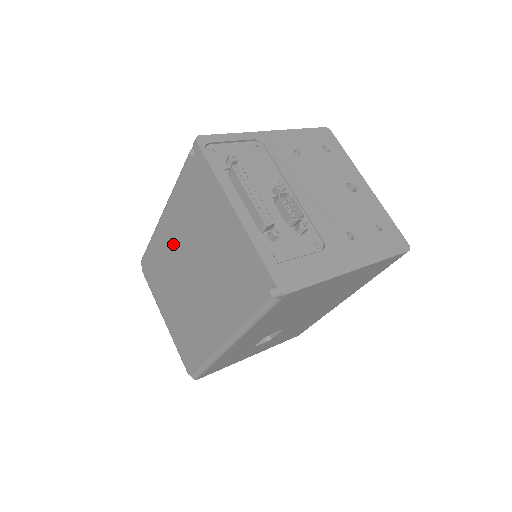
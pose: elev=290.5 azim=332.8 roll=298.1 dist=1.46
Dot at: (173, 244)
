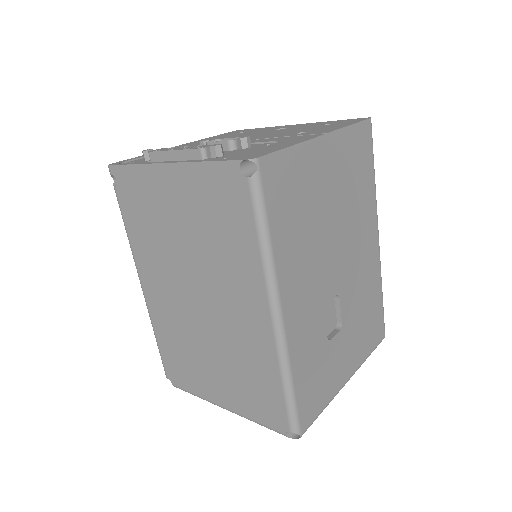
Dot at: (166, 298)
